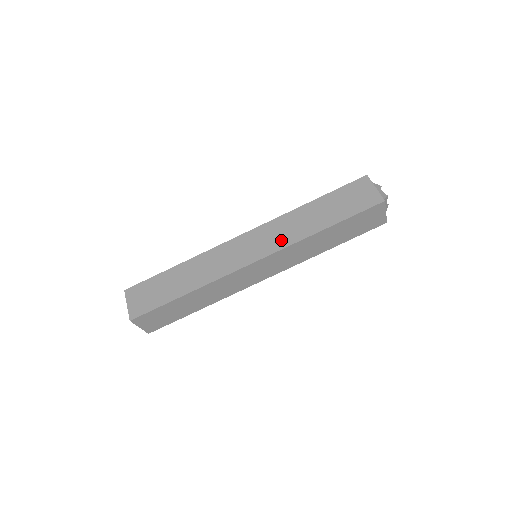
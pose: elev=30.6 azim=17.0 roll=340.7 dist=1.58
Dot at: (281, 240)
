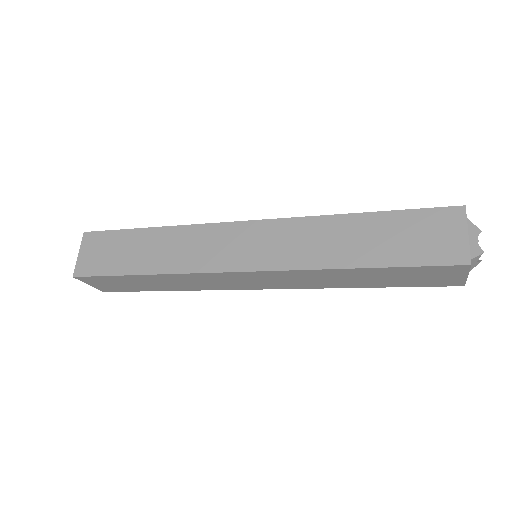
Dot at: (290, 255)
